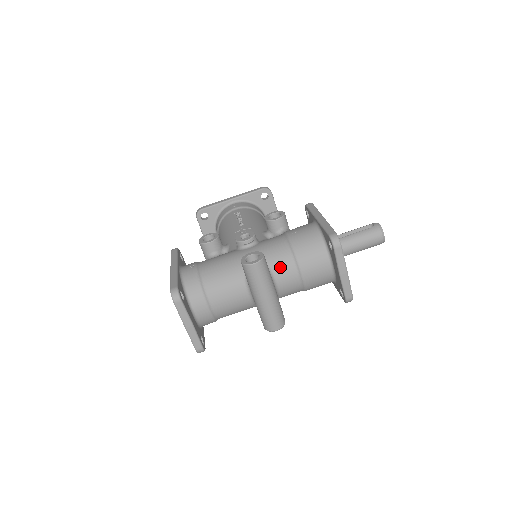
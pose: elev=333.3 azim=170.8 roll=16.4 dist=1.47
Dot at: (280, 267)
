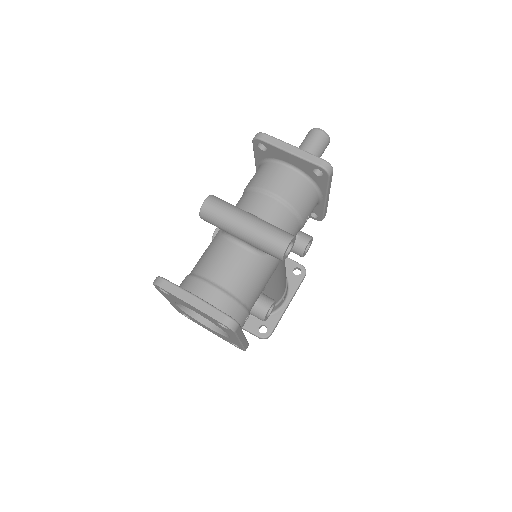
Dot at: (246, 204)
